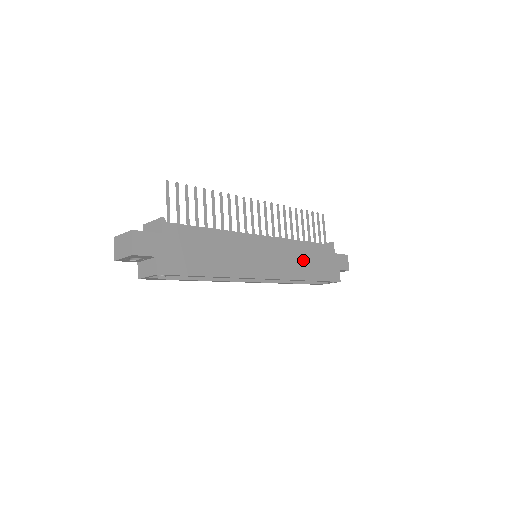
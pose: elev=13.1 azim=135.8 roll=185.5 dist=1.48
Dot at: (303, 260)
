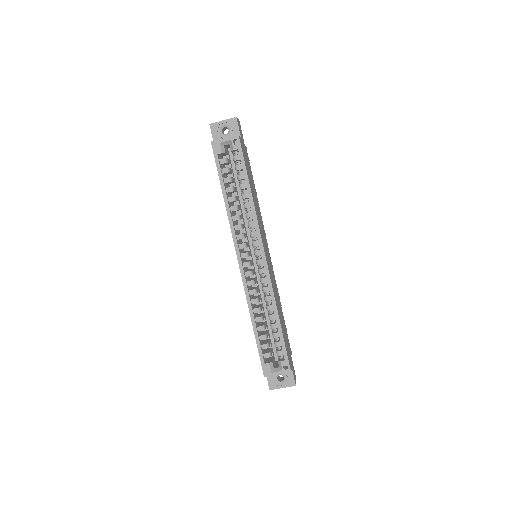
Dot at: (279, 307)
